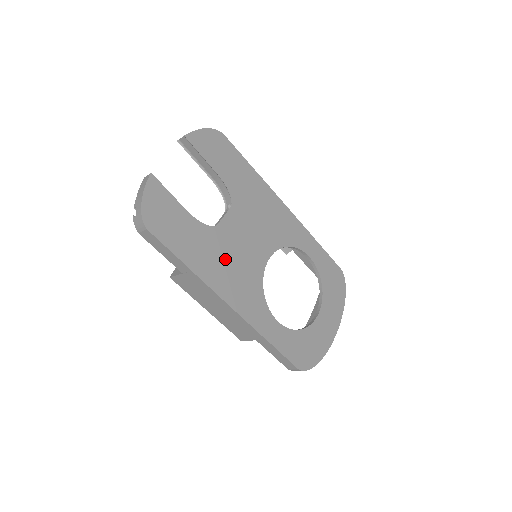
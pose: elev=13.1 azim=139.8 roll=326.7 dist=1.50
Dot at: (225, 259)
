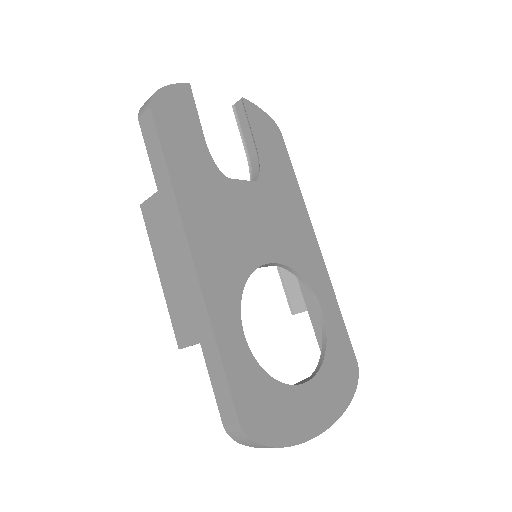
Dot at: (218, 211)
